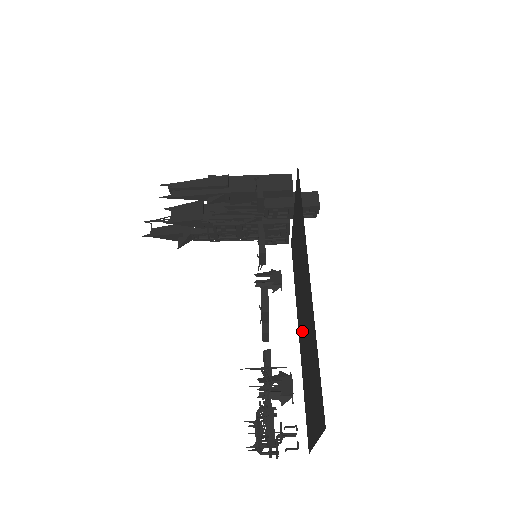
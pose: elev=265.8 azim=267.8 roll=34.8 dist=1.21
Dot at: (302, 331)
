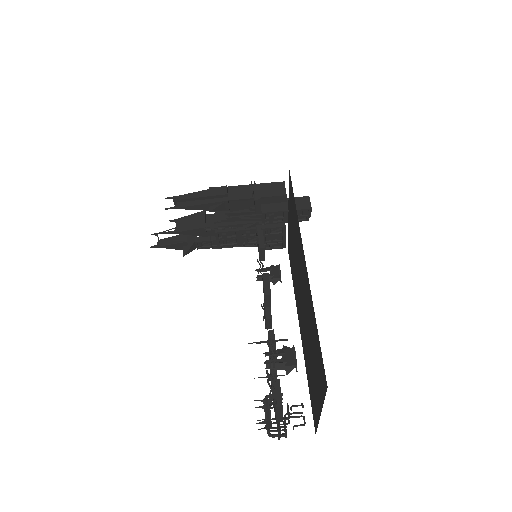
Dot at: (302, 320)
